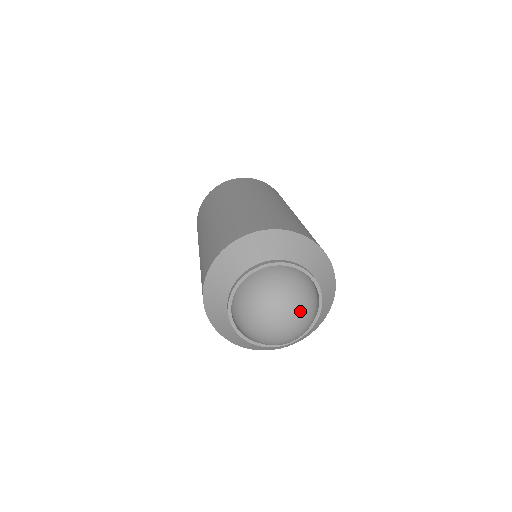
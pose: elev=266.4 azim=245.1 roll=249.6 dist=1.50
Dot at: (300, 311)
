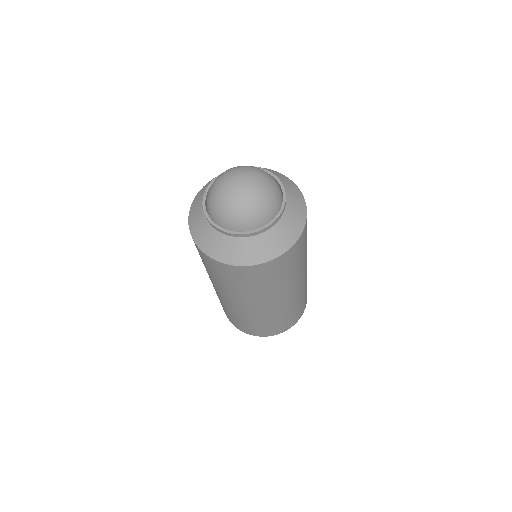
Dot at: (258, 179)
